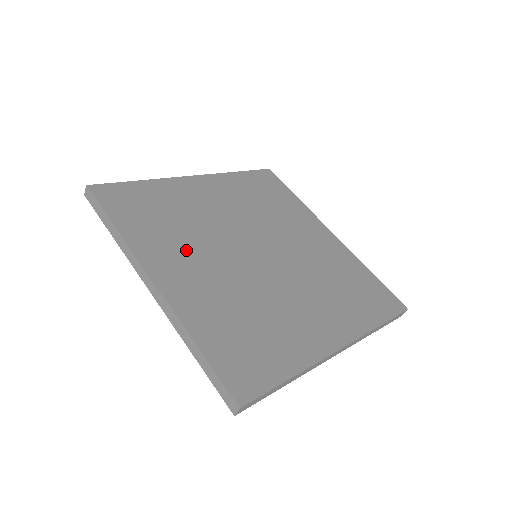
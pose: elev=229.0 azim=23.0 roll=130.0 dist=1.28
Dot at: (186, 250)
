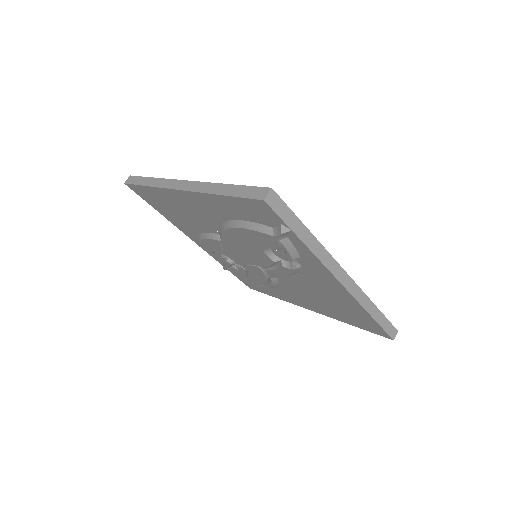
Dot at: occluded
